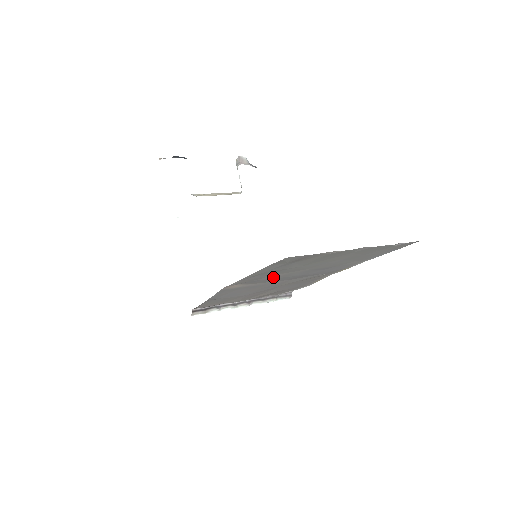
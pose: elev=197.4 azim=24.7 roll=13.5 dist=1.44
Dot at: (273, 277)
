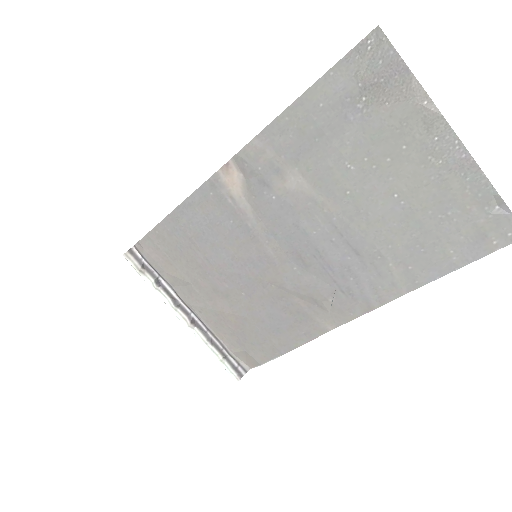
Dot at: (290, 194)
